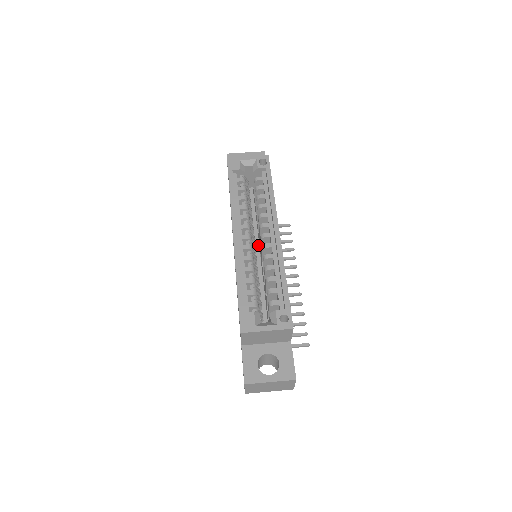
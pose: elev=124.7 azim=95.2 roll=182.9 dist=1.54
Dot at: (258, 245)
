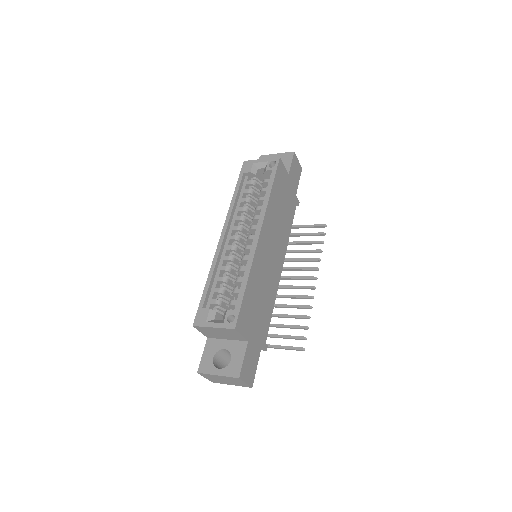
Dot at: occluded
